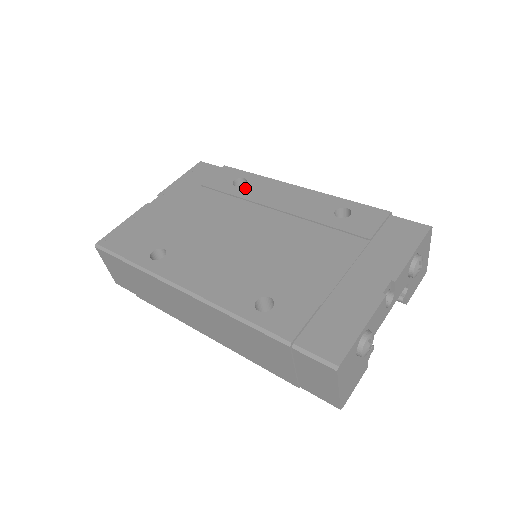
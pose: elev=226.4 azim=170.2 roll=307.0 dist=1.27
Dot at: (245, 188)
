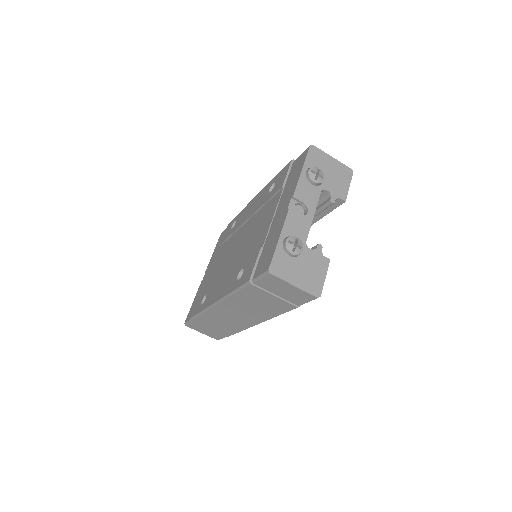
Dot at: (235, 225)
